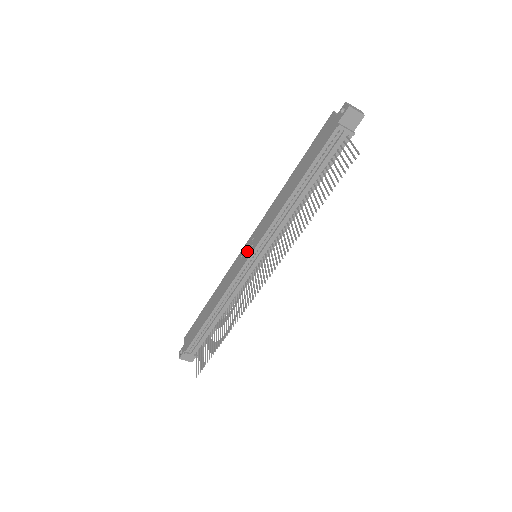
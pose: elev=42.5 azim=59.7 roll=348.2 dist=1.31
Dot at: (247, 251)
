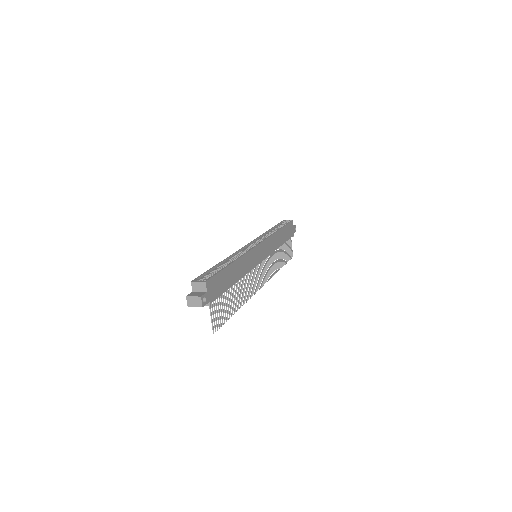
Dot at: occluded
